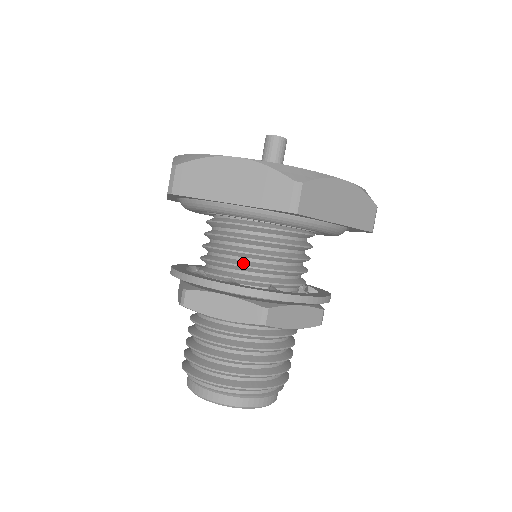
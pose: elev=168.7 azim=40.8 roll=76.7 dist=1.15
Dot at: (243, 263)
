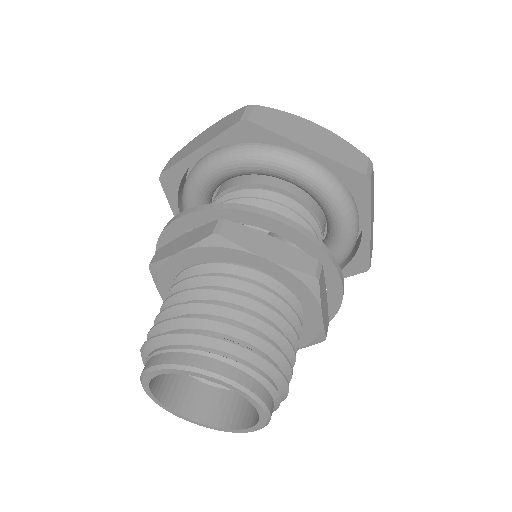
Dot at: occluded
